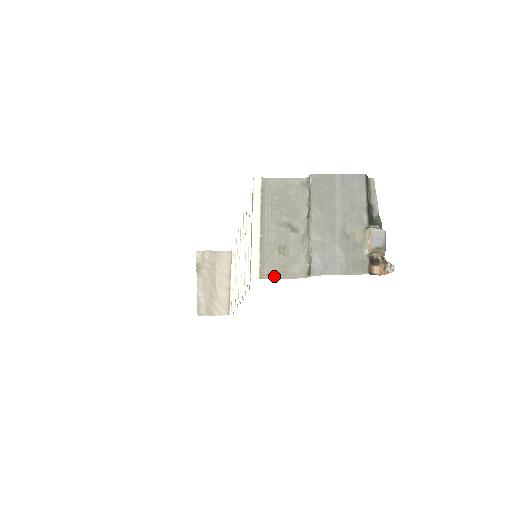
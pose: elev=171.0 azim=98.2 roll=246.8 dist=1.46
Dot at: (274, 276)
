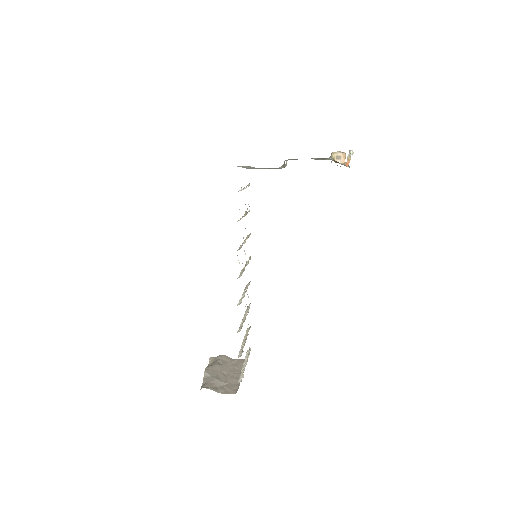
Dot at: occluded
